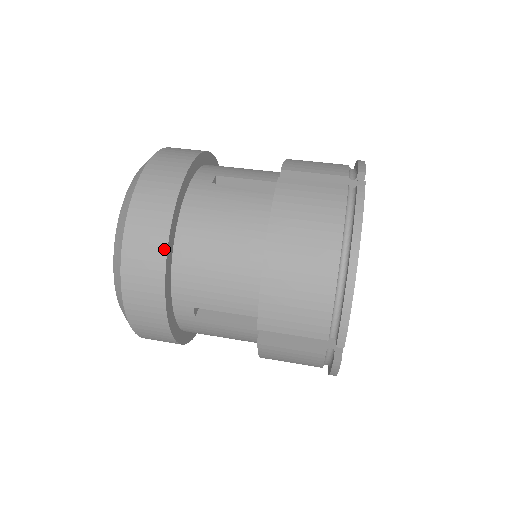
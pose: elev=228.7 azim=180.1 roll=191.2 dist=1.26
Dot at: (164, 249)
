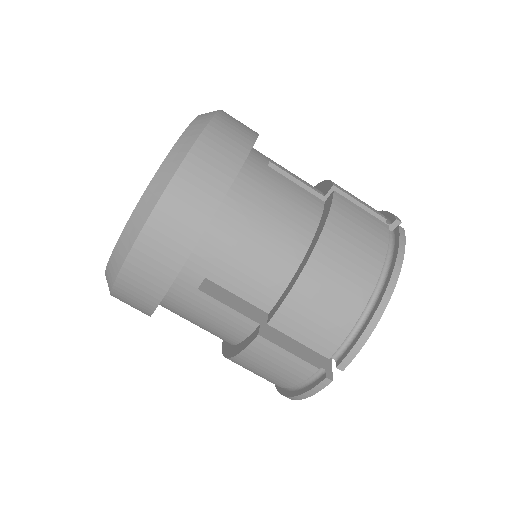
Dot at: (216, 203)
